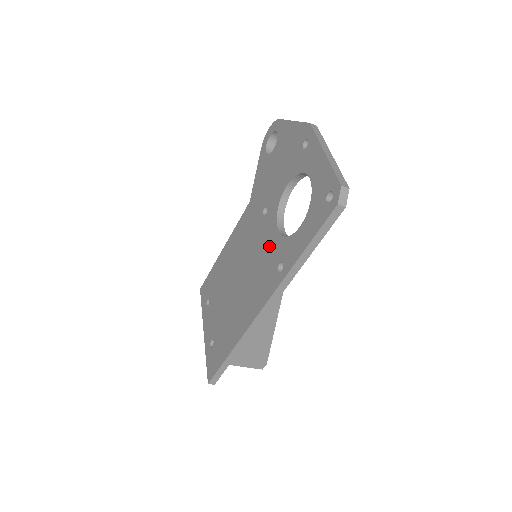
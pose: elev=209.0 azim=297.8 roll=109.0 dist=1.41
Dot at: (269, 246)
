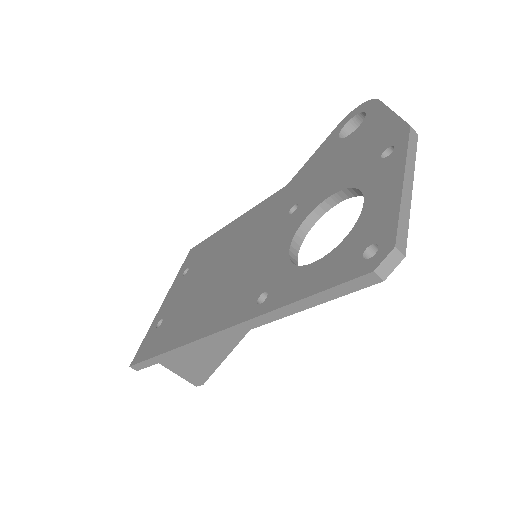
Dot at: (269, 258)
